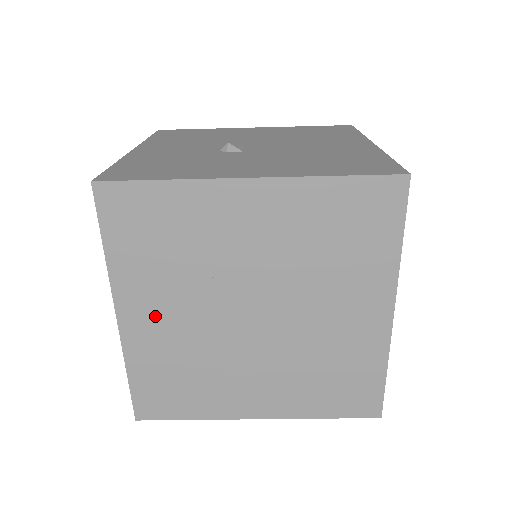
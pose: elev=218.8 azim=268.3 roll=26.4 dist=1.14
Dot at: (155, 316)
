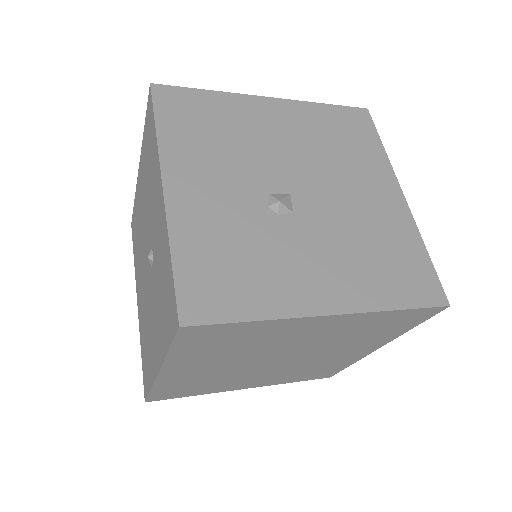
Dot at: (195, 370)
